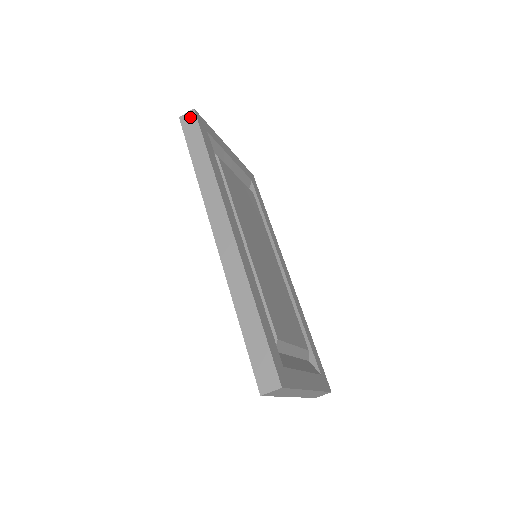
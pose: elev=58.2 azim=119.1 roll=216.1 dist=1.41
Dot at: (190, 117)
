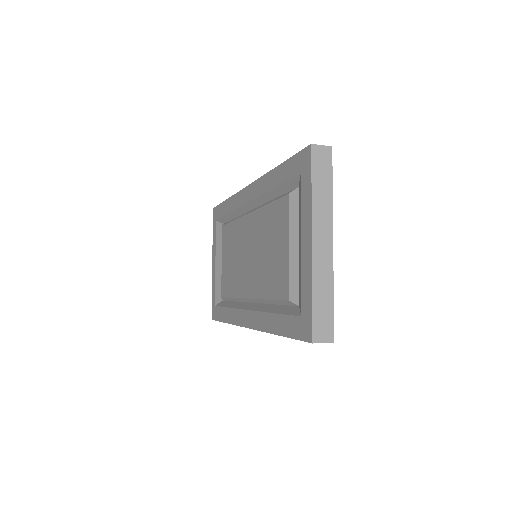
Dot at: occluded
